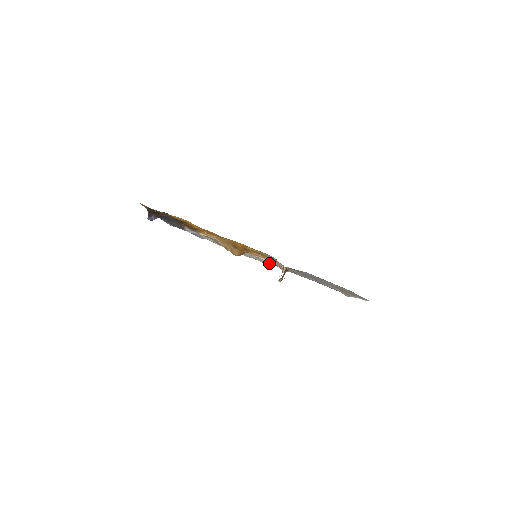
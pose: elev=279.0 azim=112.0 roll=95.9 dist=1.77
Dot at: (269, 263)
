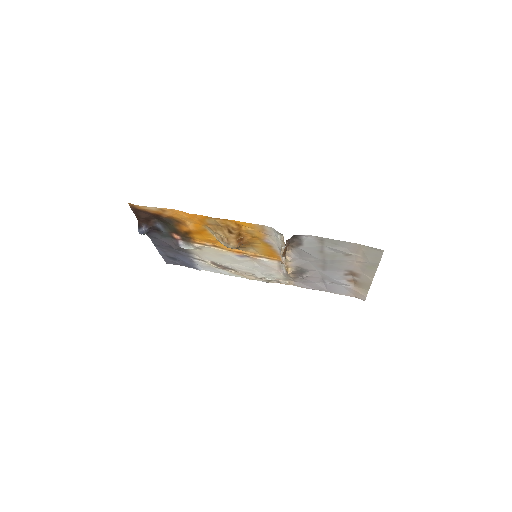
Dot at: (274, 279)
